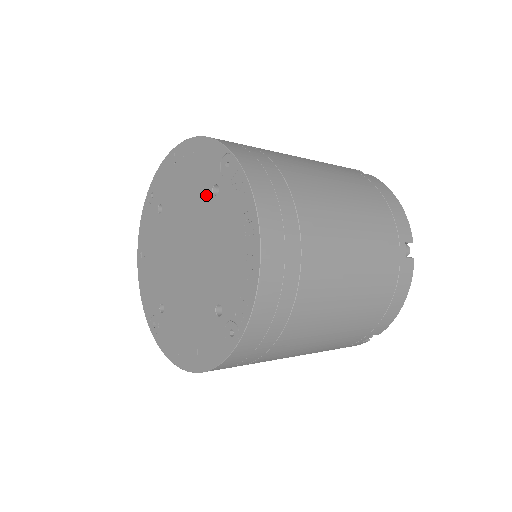
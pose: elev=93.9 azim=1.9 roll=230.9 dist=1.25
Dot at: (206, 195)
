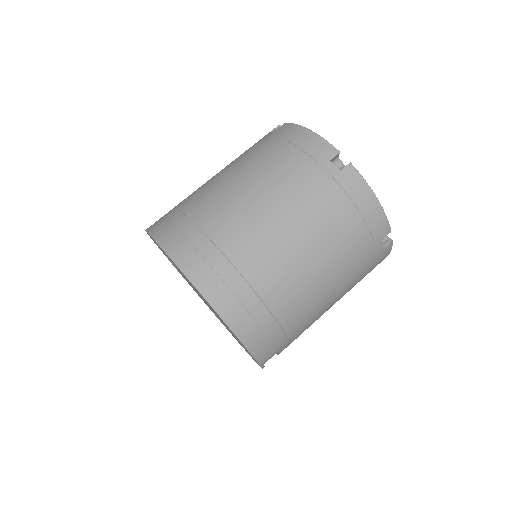
Dot at: occluded
